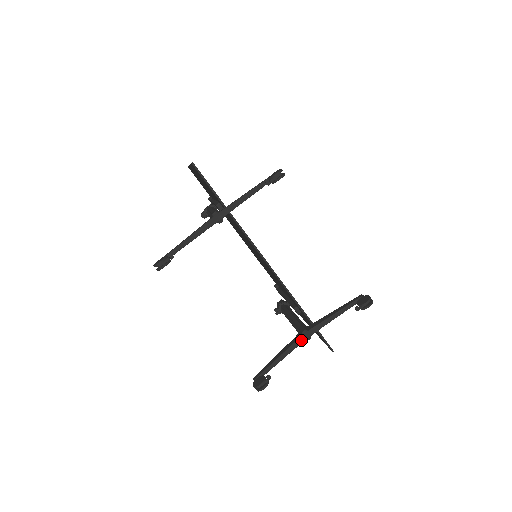
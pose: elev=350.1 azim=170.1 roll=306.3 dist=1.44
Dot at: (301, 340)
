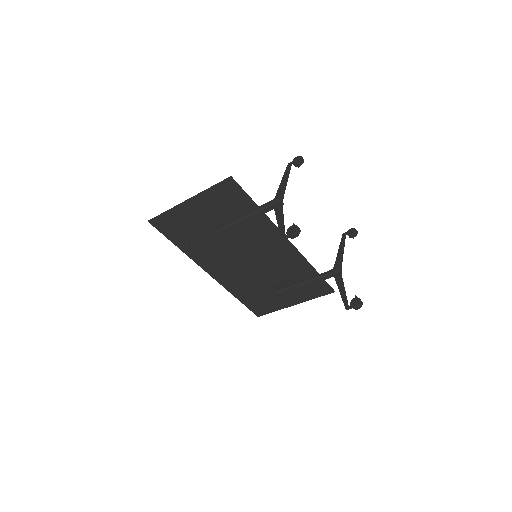
Dot at: (341, 275)
